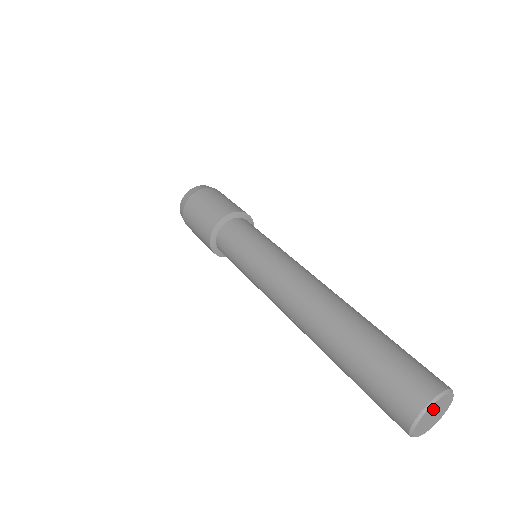
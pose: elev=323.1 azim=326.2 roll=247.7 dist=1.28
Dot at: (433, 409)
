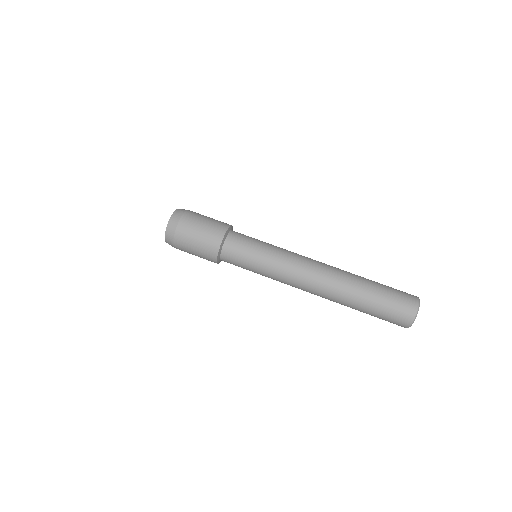
Dot at: occluded
